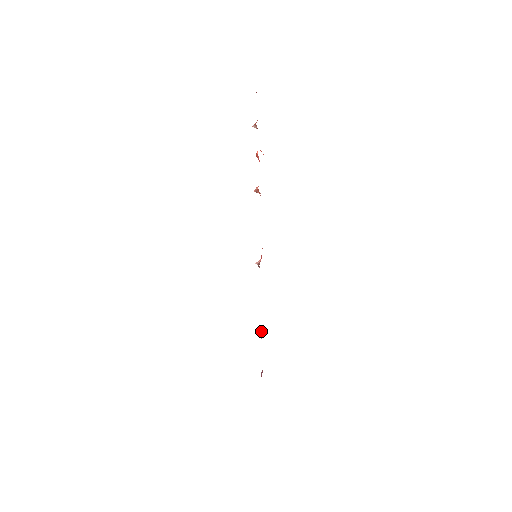
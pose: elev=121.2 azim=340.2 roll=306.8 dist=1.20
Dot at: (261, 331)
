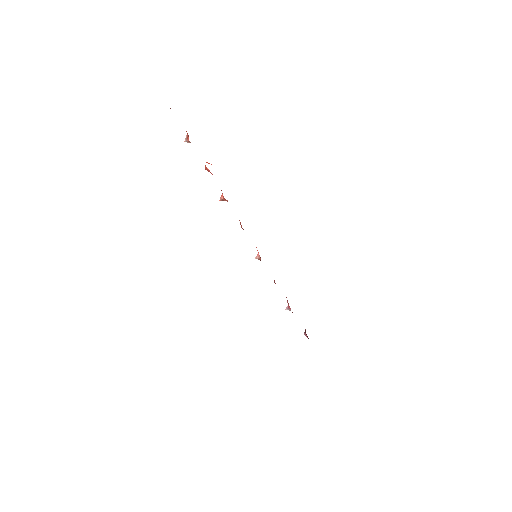
Dot at: (289, 307)
